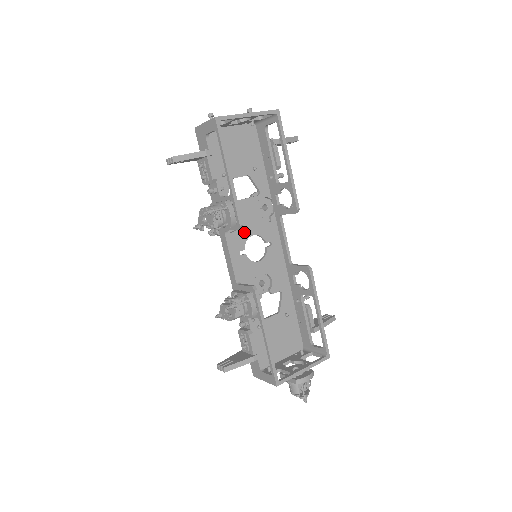
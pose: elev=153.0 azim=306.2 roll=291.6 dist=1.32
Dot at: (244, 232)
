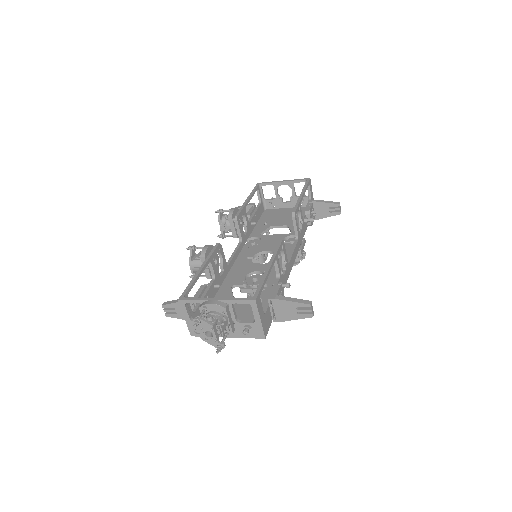
Dot at: (260, 249)
